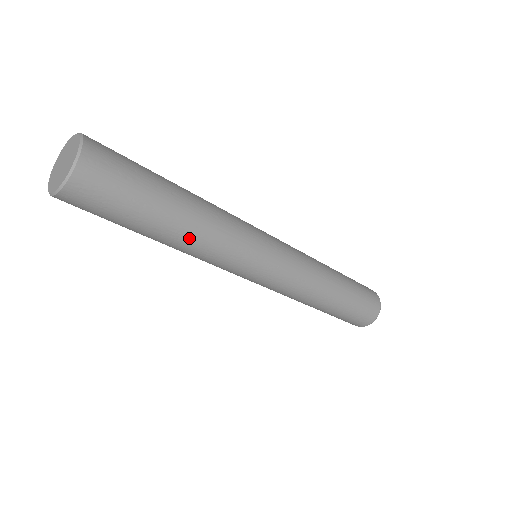
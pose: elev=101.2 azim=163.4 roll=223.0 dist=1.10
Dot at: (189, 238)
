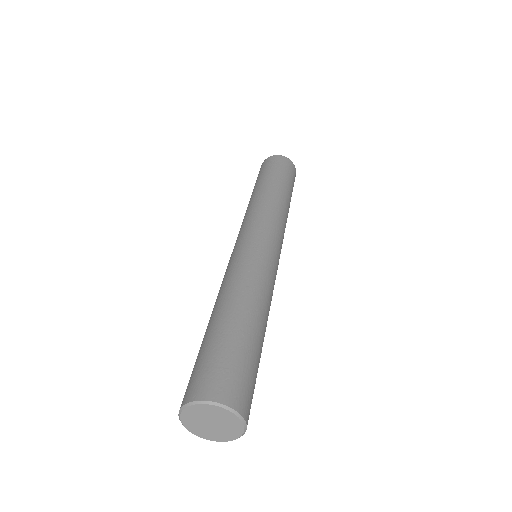
Dot at: occluded
